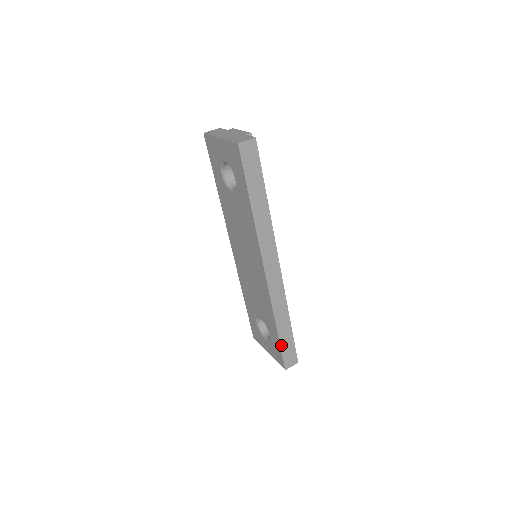
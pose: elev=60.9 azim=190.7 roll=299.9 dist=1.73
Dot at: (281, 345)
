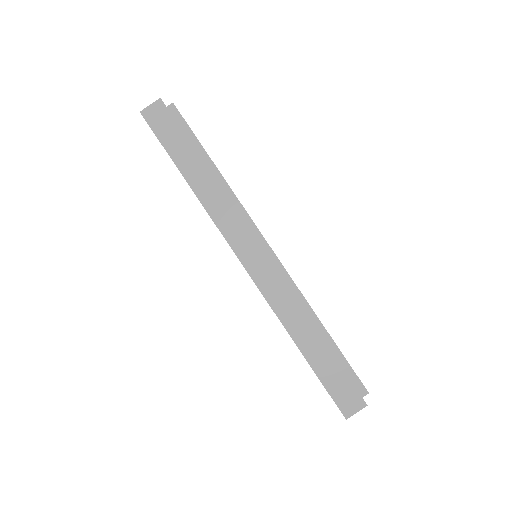
Dot at: (318, 375)
